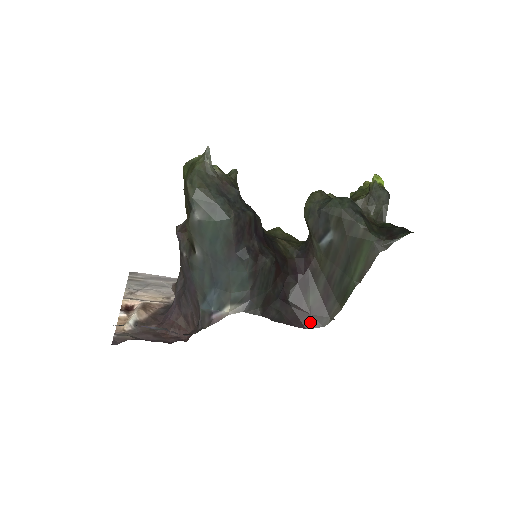
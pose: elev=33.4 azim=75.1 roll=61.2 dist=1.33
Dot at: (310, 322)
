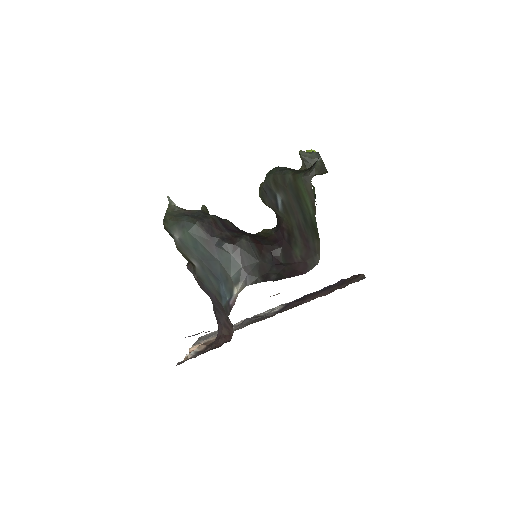
Dot at: (306, 267)
